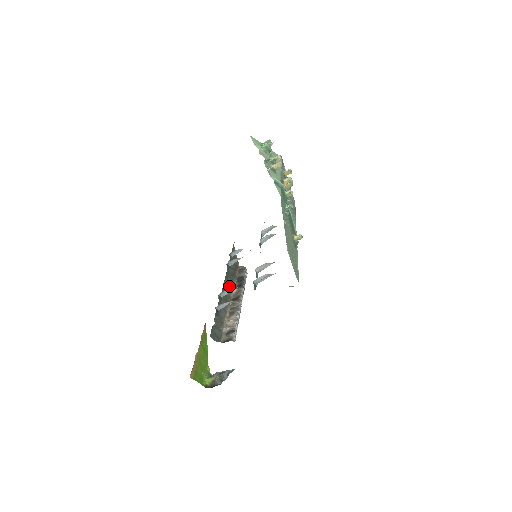
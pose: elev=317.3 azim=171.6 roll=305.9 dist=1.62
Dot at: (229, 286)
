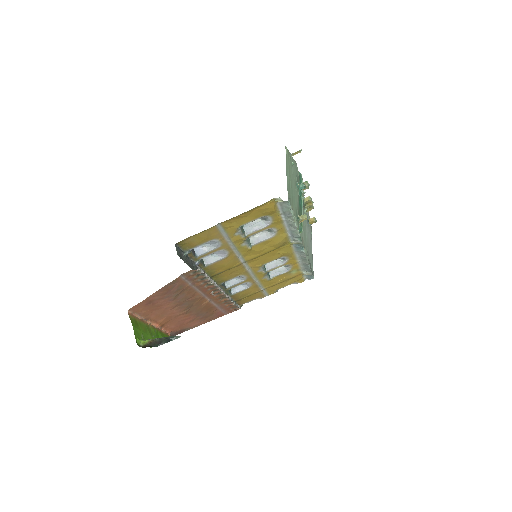
Dot at: occluded
